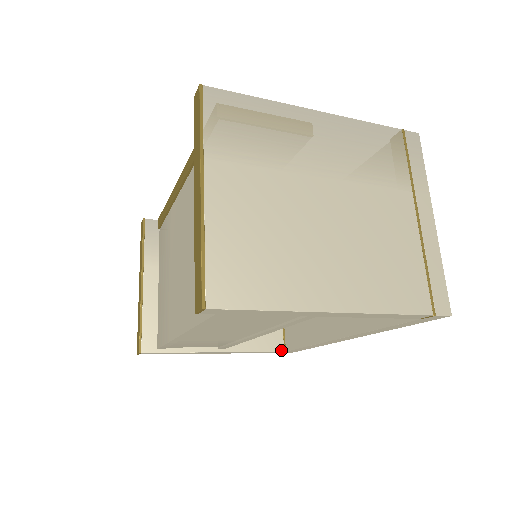
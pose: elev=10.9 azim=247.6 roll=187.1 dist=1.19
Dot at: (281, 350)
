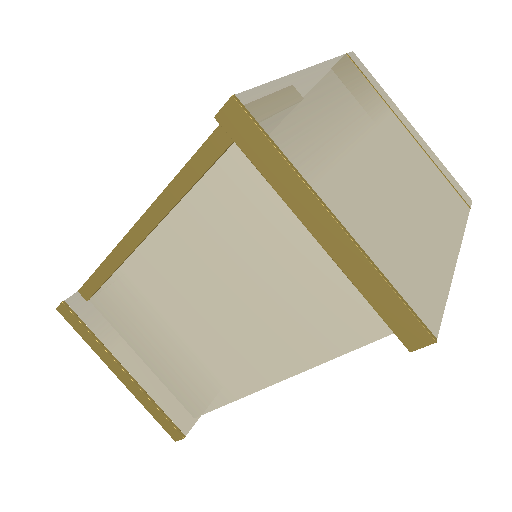
Dot at: occluded
